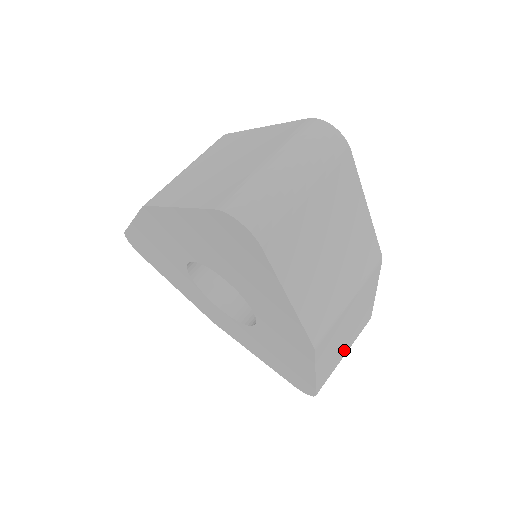
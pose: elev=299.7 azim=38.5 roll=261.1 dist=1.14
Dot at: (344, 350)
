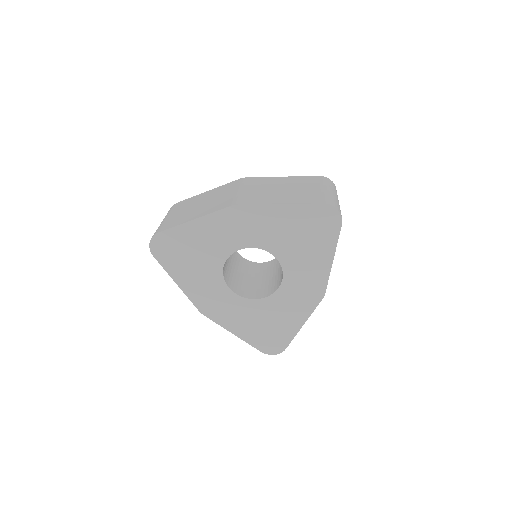
Dot at: occluded
